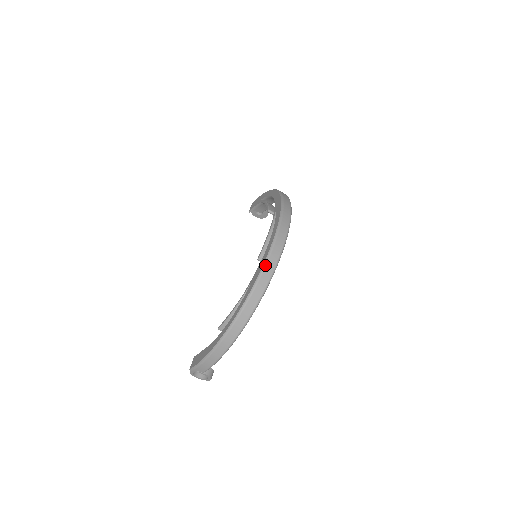
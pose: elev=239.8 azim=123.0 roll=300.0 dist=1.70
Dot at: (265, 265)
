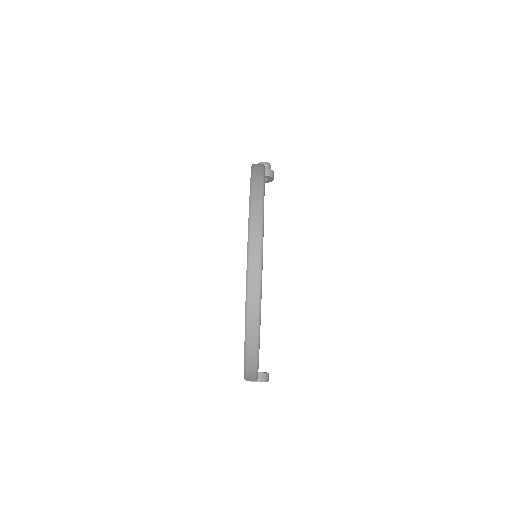
Dot at: (247, 288)
